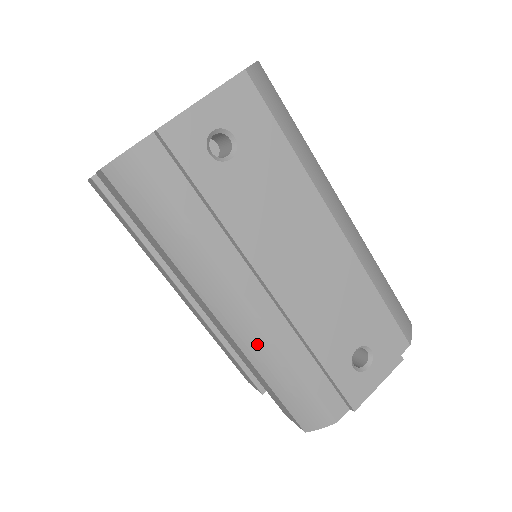
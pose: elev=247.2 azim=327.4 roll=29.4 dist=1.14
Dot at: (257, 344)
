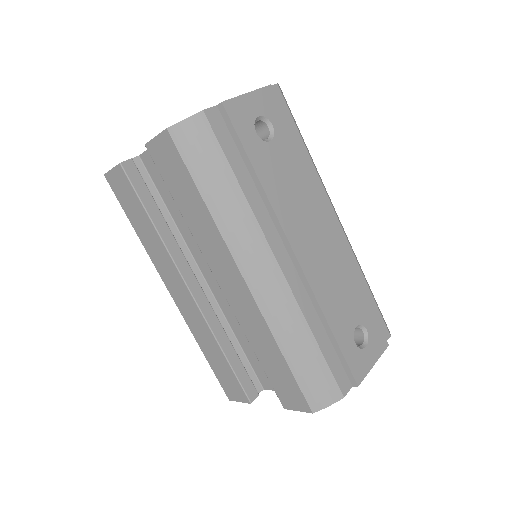
Dot at: (280, 309)
